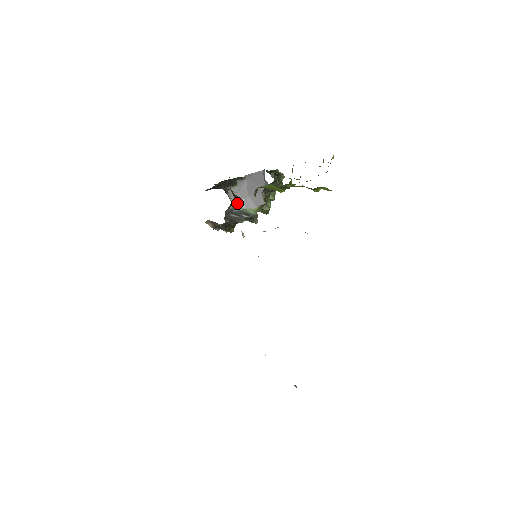
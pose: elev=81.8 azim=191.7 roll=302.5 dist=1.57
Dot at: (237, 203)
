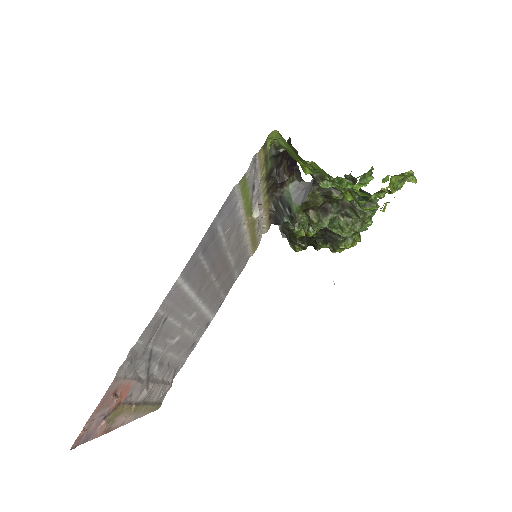
Dot at: (292, 193)
